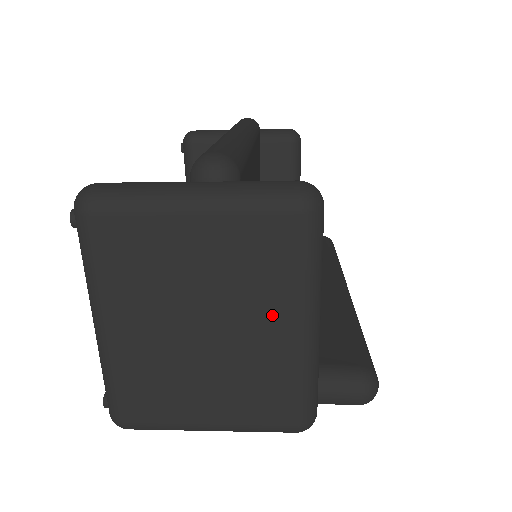
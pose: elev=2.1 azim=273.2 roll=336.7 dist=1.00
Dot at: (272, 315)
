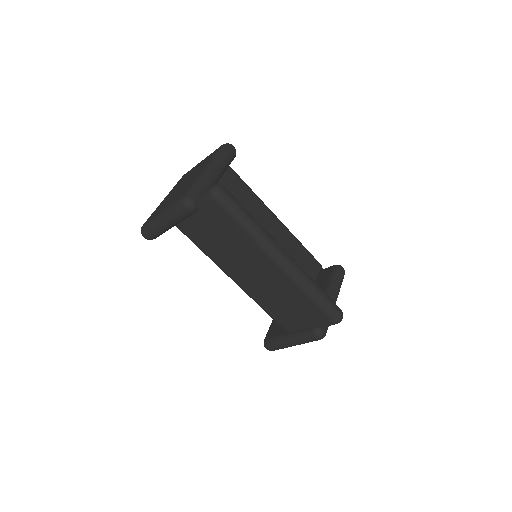
Dot at: (200, 170)
